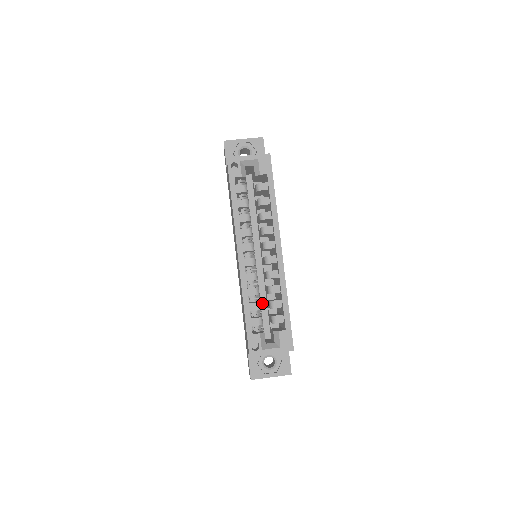
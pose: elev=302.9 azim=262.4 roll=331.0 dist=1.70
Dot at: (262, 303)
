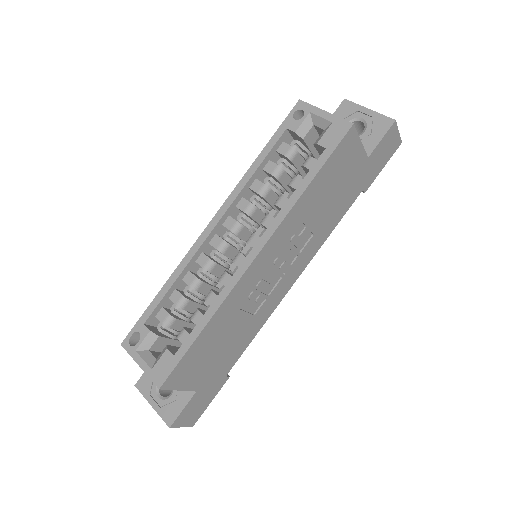
Dot at: occluded
